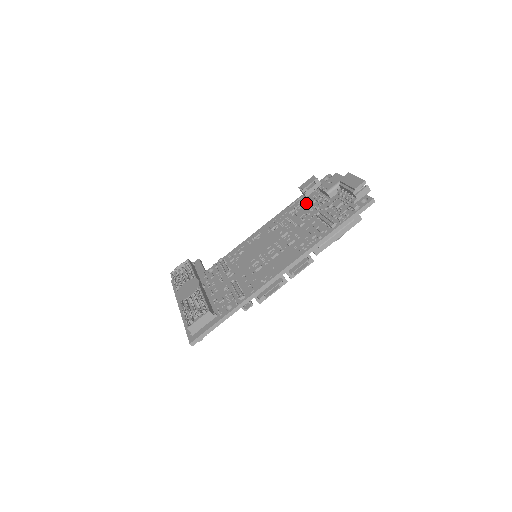
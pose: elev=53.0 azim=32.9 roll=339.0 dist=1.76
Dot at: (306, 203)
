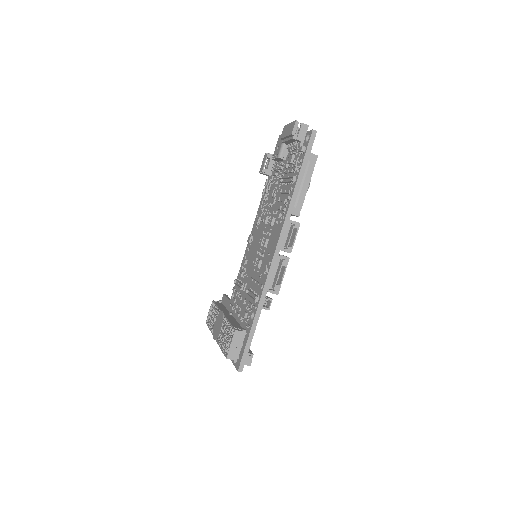
Dot at: occluded
